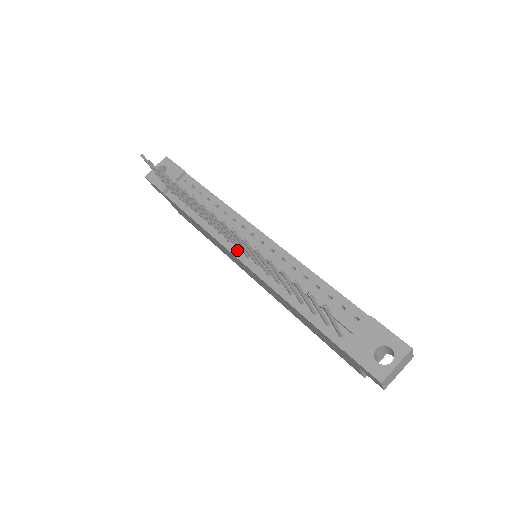
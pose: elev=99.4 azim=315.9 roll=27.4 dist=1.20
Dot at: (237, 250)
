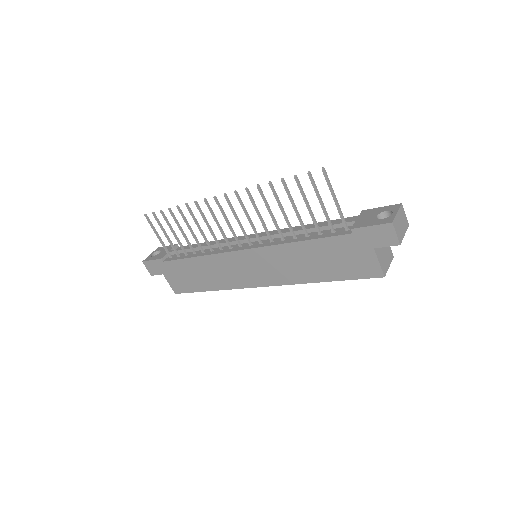
Dot at: (239, 247)
